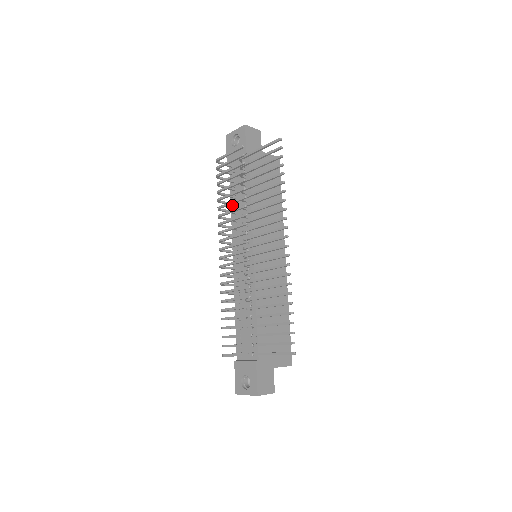
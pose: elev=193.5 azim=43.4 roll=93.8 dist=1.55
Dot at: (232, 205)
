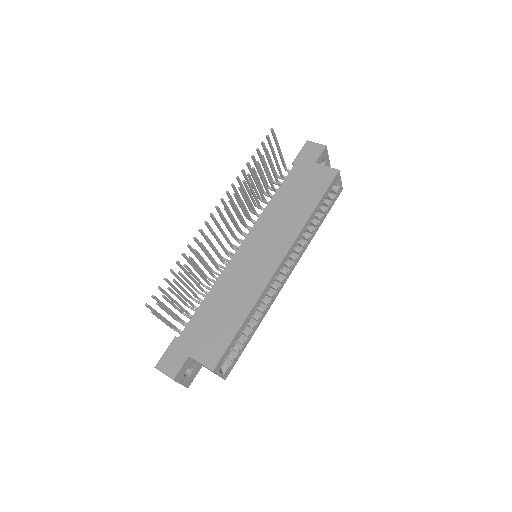
Dot at: occluded
